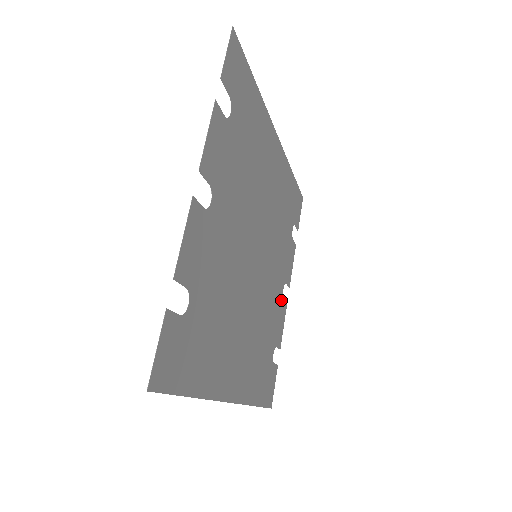
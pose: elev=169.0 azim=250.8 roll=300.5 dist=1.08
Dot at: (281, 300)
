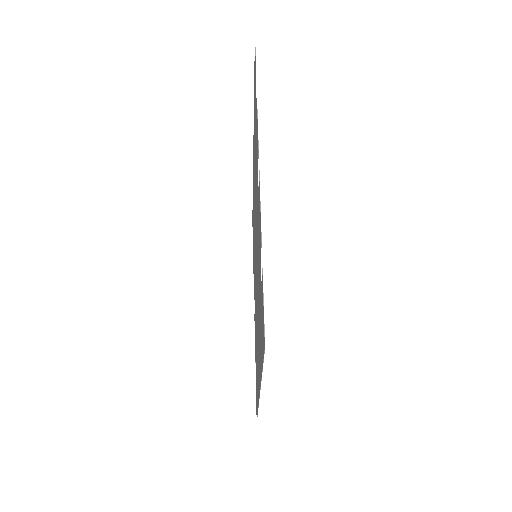
Dot at: occluded
